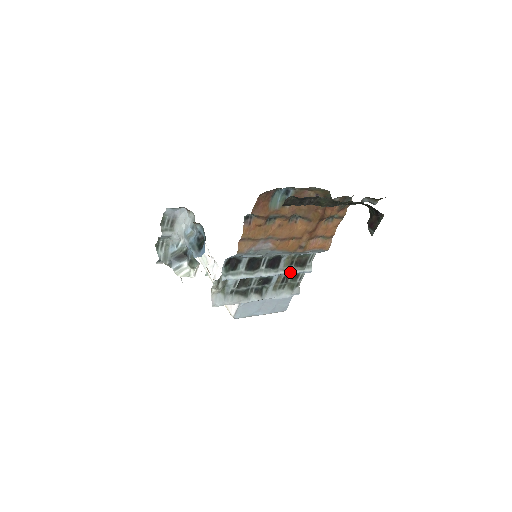
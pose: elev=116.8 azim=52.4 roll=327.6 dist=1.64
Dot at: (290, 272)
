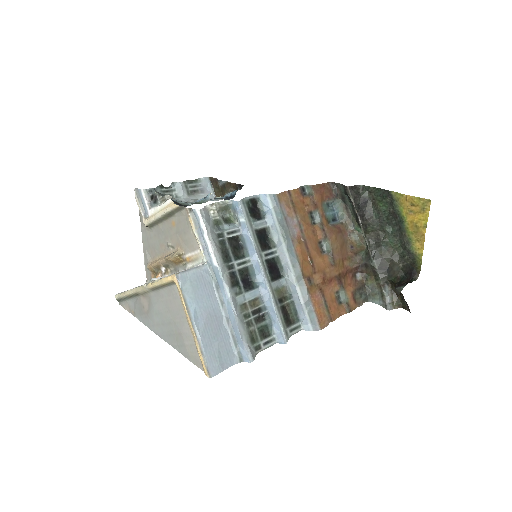
Dot at: (274, 305)
